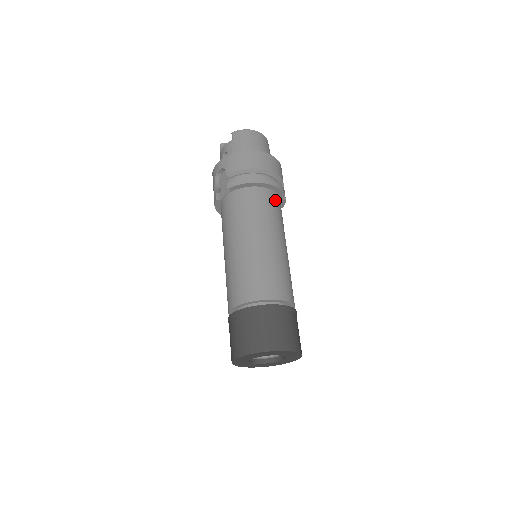
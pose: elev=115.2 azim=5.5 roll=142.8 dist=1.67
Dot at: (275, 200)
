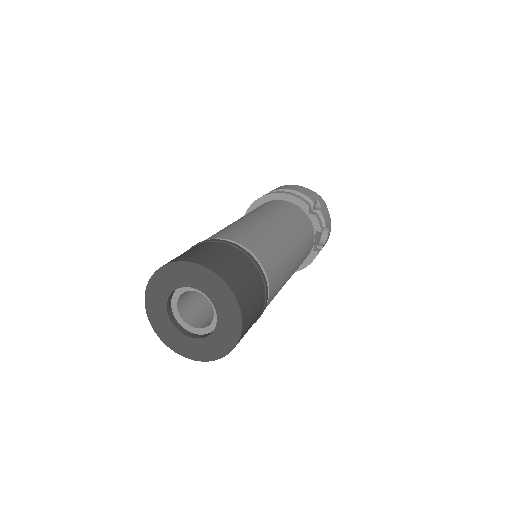
Dot at: (288, 206)
